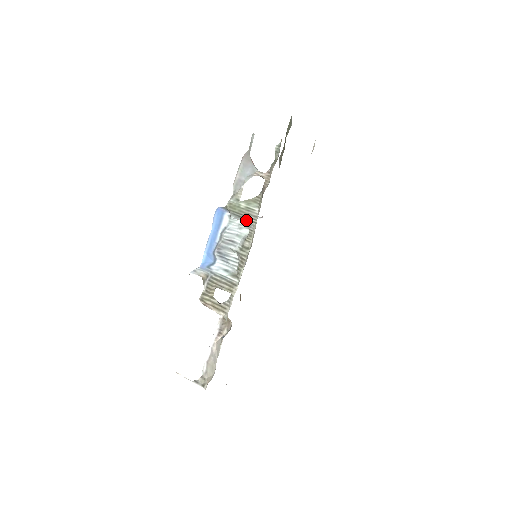
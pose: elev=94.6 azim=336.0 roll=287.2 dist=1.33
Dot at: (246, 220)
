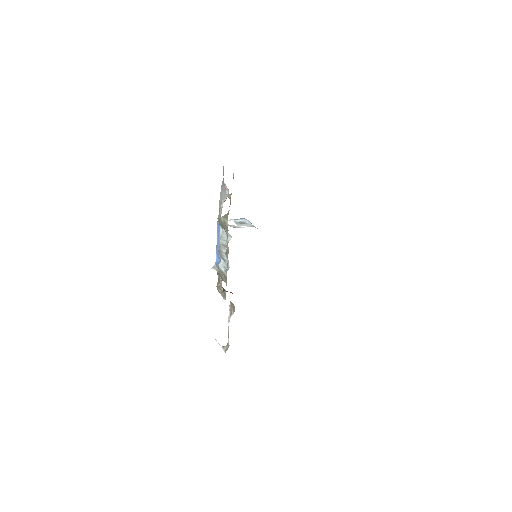
Dot at: (225, 230)
